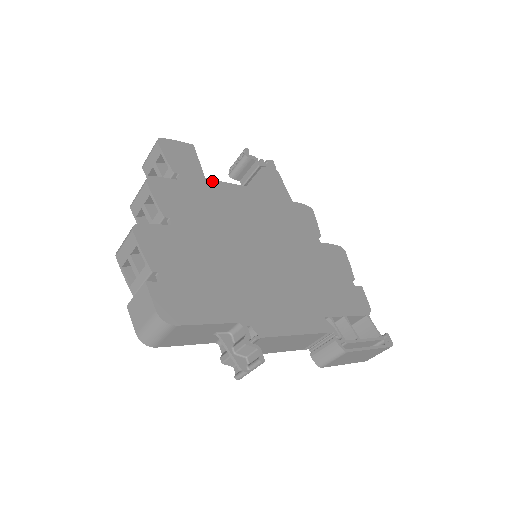
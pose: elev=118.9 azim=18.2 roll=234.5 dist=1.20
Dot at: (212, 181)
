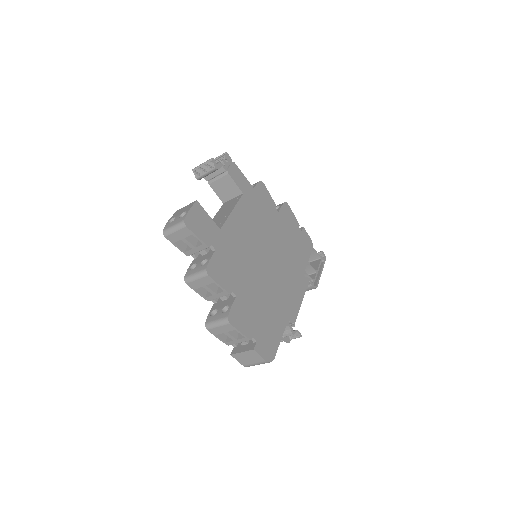
Dot at: (223, 227)
